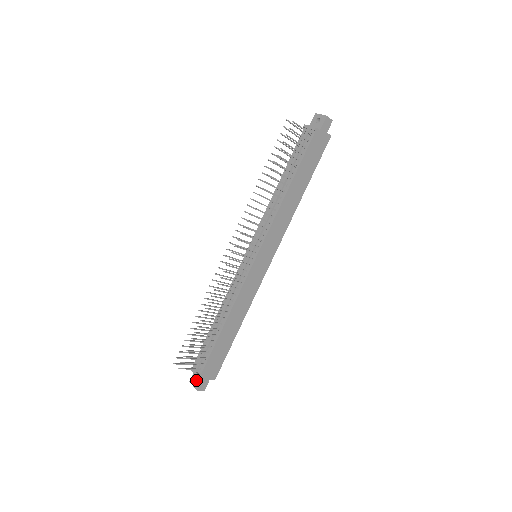
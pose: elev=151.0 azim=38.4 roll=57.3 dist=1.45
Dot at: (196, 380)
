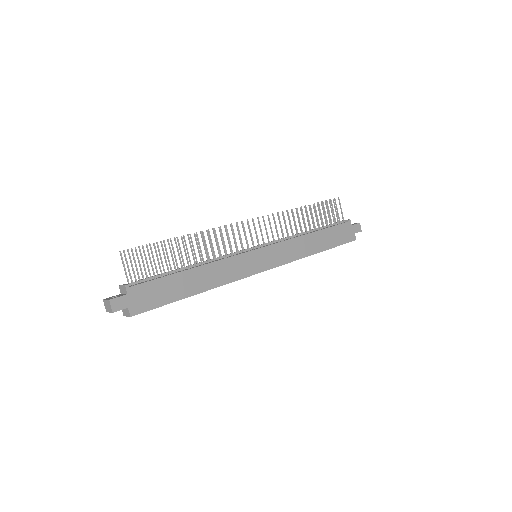
Dot at: occluded
